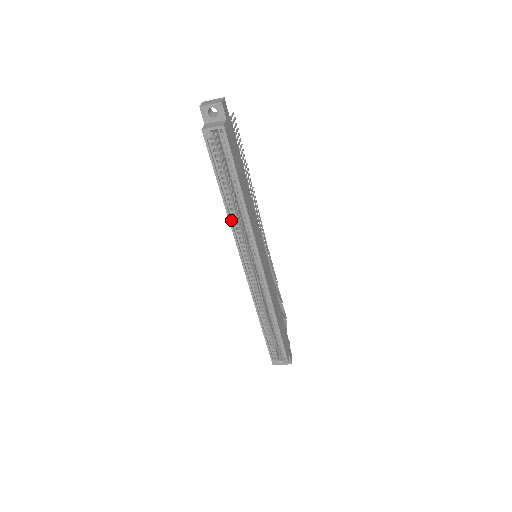
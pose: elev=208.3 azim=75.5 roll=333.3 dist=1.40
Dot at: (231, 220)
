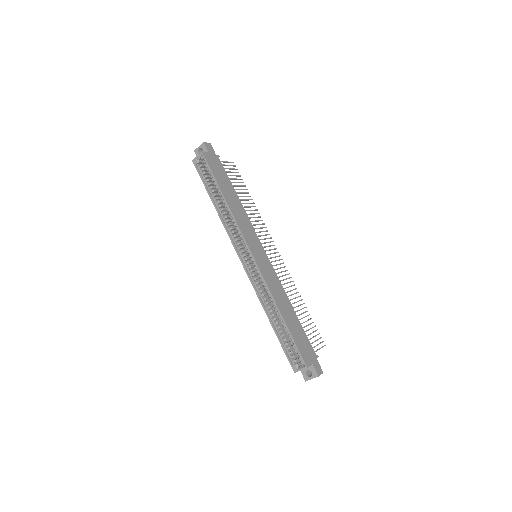
Dot at: (223, 221)
